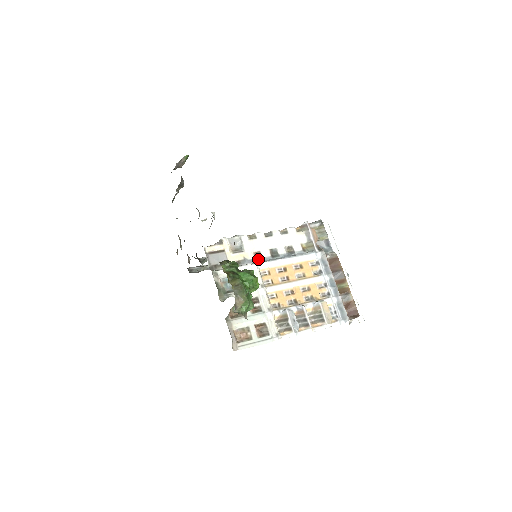
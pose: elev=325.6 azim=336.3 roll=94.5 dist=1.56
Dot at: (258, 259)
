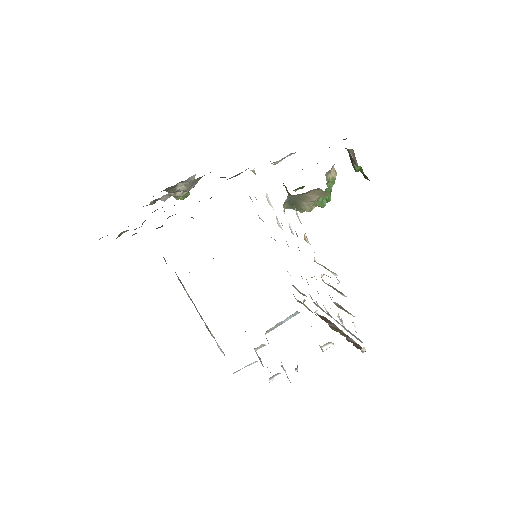
Dot at: occluded
